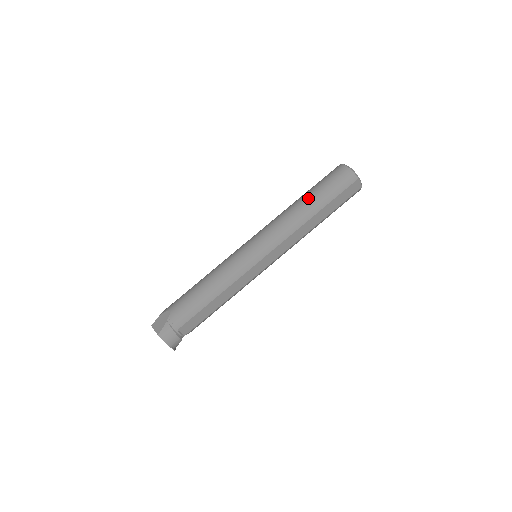
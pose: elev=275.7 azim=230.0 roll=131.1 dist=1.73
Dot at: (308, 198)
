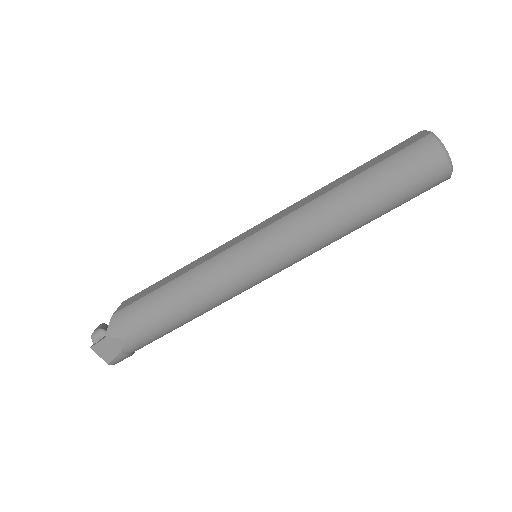
Dot at: (370, 207)
